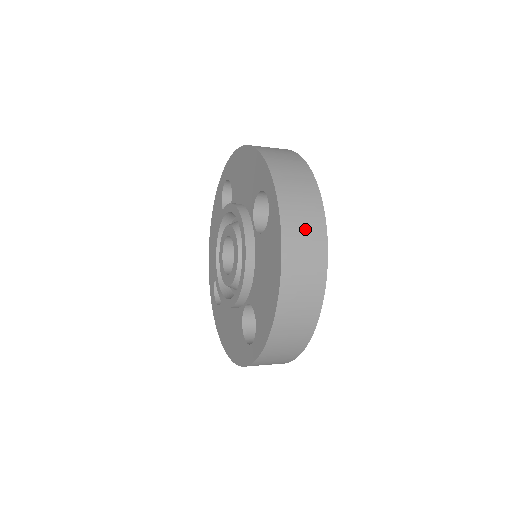
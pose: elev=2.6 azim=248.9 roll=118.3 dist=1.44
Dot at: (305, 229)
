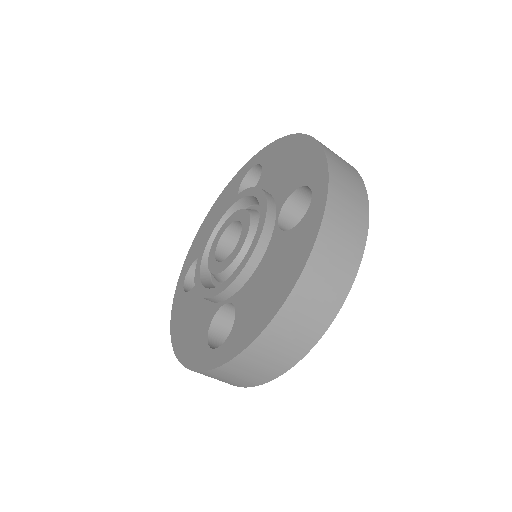
Dot at: (342, 246)
